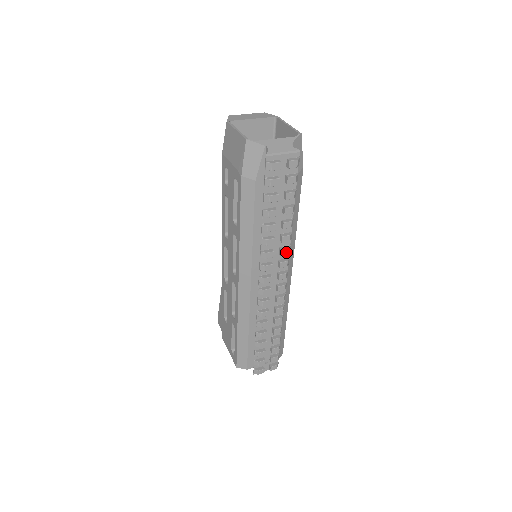
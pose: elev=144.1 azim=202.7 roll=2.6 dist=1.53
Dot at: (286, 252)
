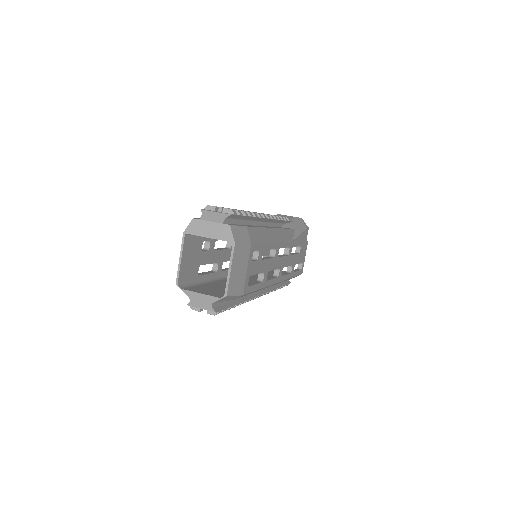
Dot at: occluded
